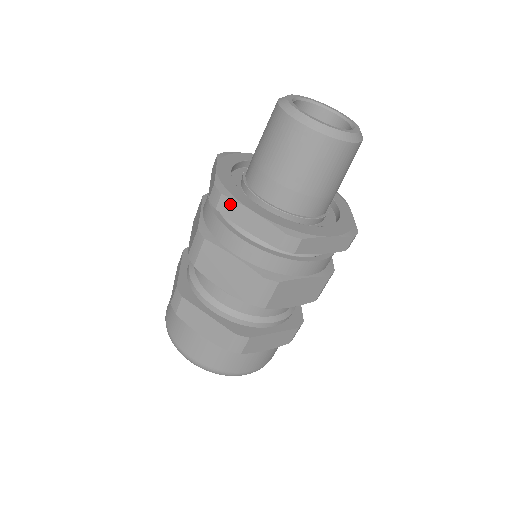
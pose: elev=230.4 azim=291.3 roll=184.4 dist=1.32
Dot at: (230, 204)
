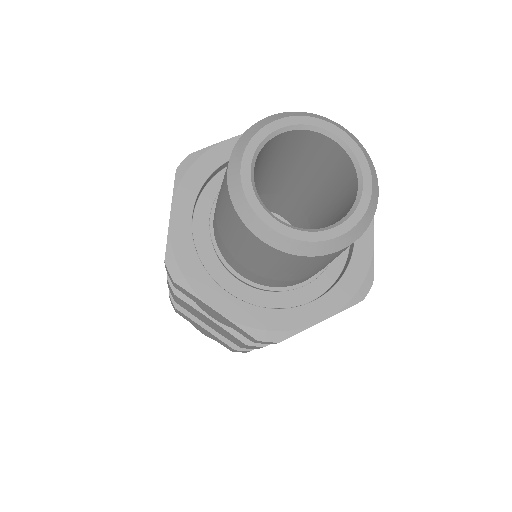
Dot at: (187, 293)
